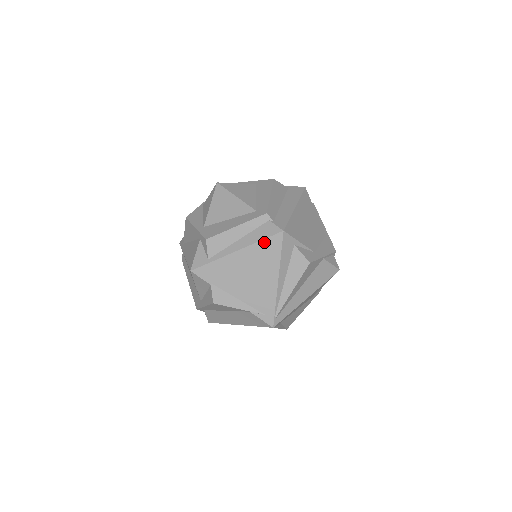
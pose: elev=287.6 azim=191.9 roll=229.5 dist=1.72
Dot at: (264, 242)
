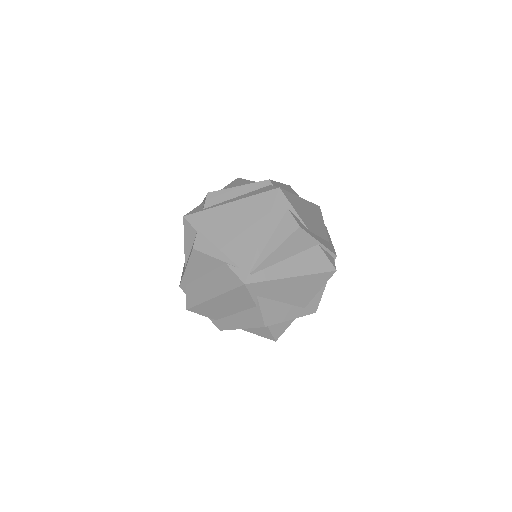
Dot at: (259, 196)
